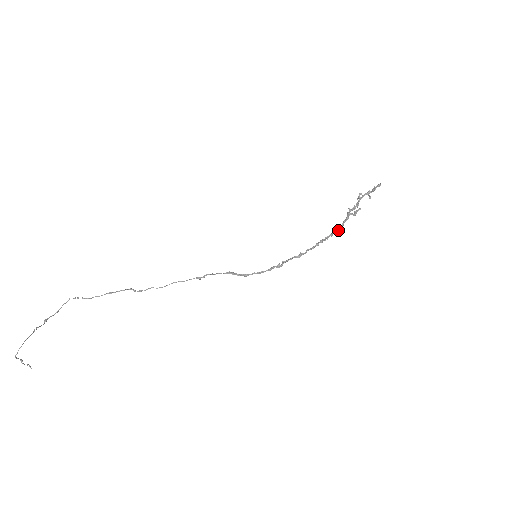
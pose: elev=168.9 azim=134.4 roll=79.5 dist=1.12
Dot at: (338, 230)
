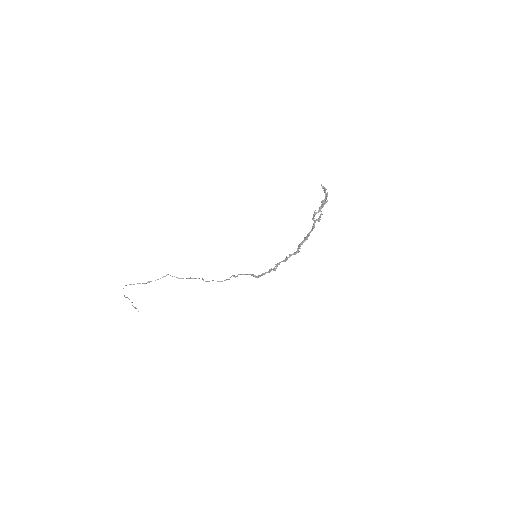
Dot at: (308, 235)
